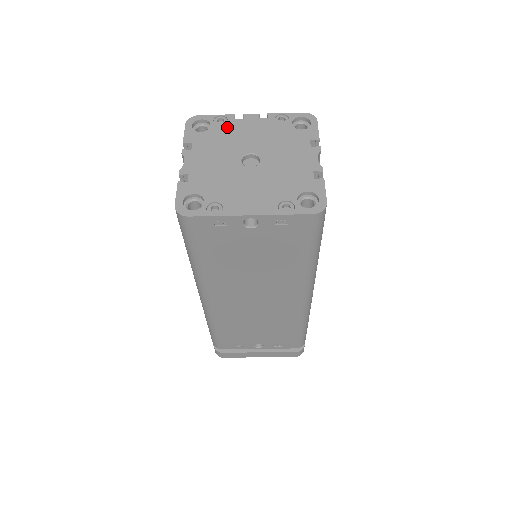
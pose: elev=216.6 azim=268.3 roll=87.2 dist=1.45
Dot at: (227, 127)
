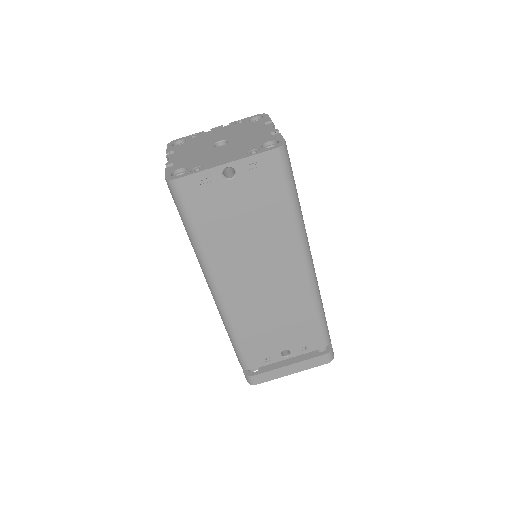
Dot at: (199, 137)
